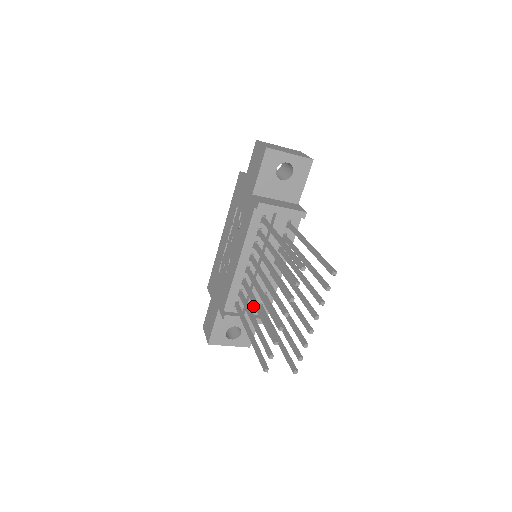
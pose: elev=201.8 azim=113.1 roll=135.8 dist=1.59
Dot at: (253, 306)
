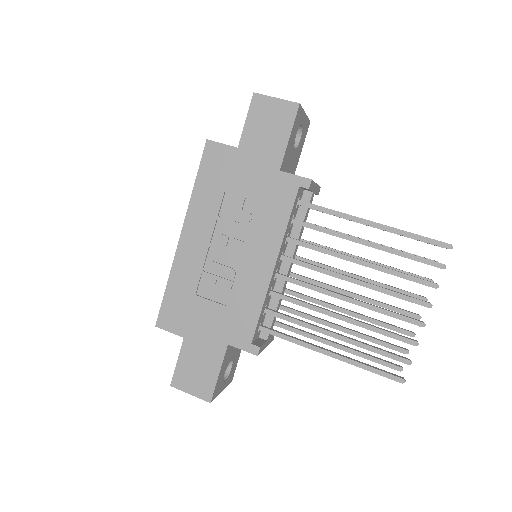
Dot at: (274, 322)
